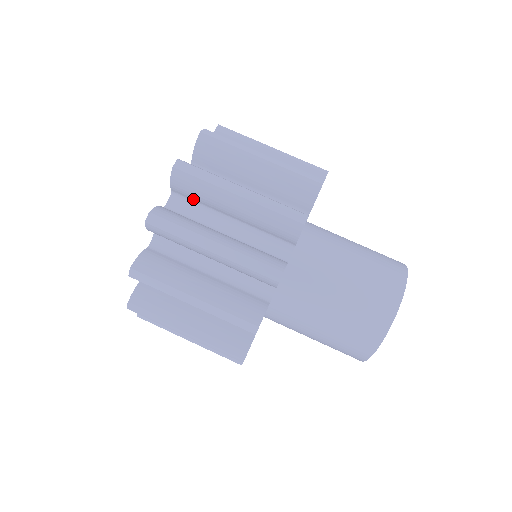
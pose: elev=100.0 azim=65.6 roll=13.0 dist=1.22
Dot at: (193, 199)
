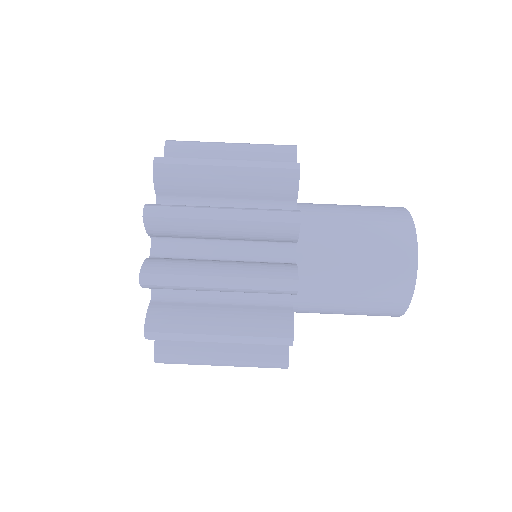
Dot at: (176, 237)
